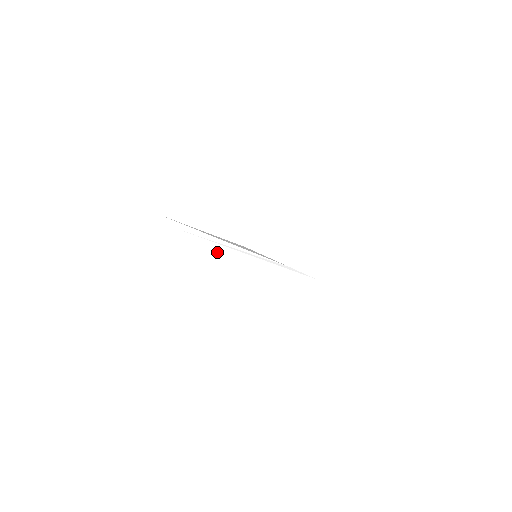
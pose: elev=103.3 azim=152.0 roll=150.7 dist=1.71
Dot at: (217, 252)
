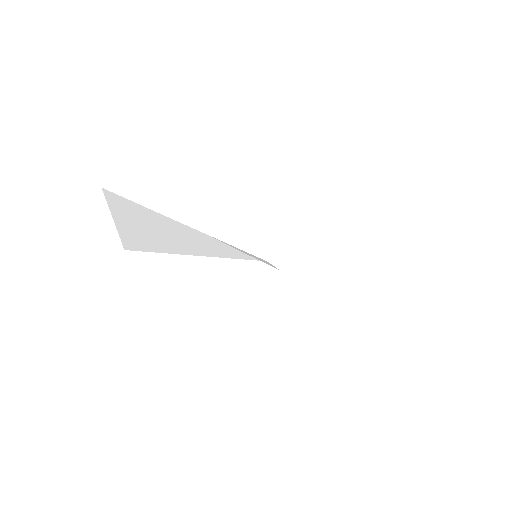
Dot at: (205, 255)
